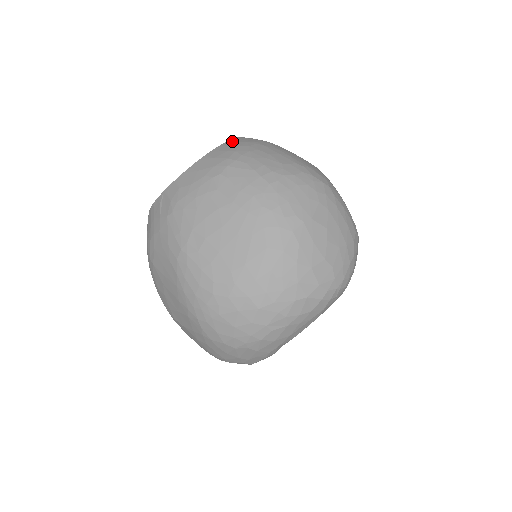
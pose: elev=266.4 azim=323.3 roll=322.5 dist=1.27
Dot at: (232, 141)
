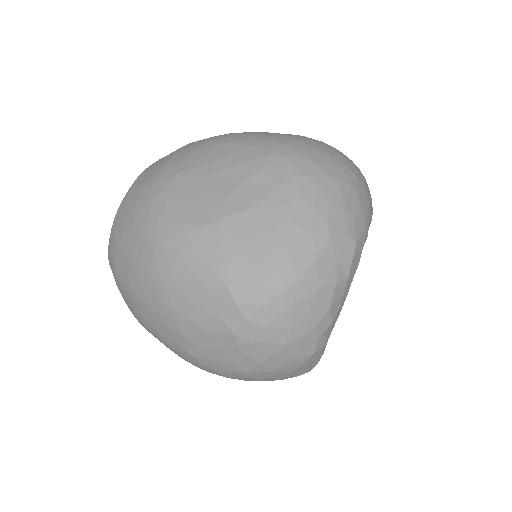
Dot at: occluded
